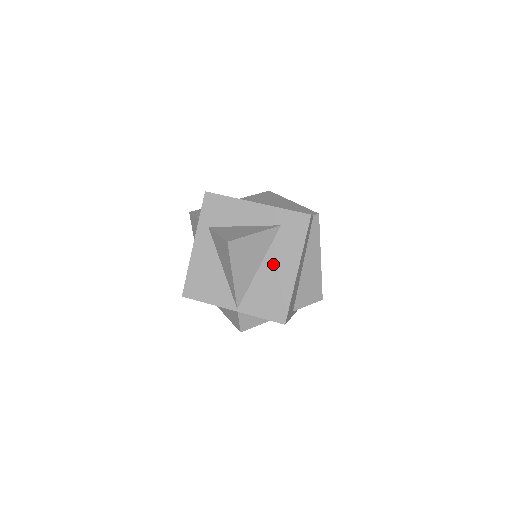
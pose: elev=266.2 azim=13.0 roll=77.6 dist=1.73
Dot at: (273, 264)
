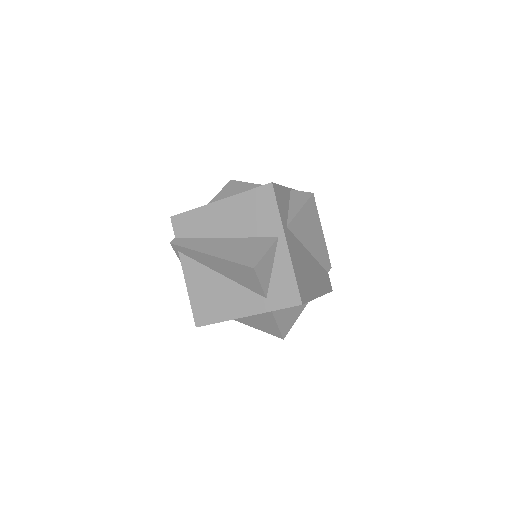
Dot at: occluded
